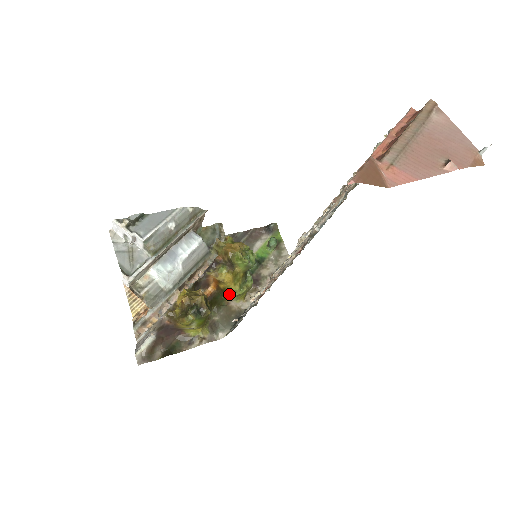
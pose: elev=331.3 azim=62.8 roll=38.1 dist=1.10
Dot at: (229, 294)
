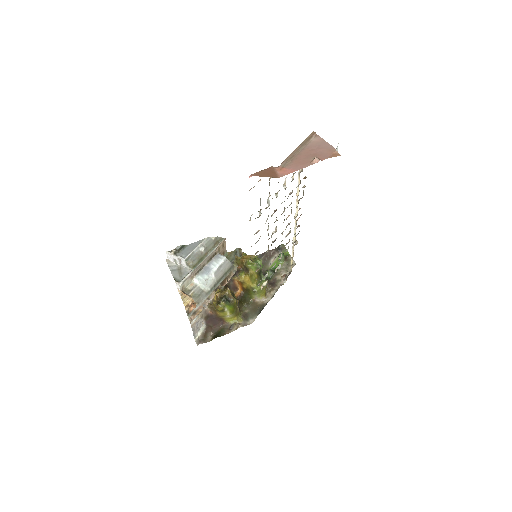
Dot at: (251, 292)
